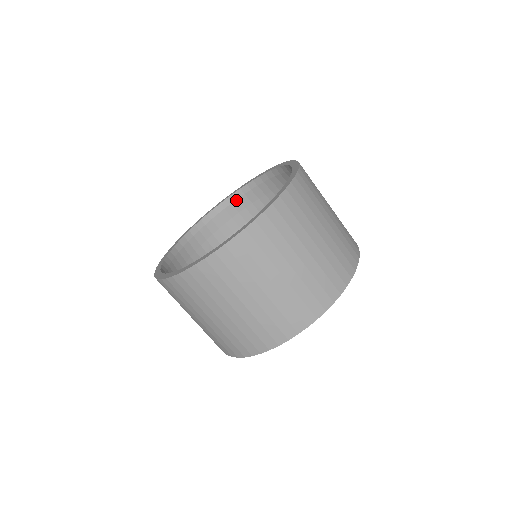
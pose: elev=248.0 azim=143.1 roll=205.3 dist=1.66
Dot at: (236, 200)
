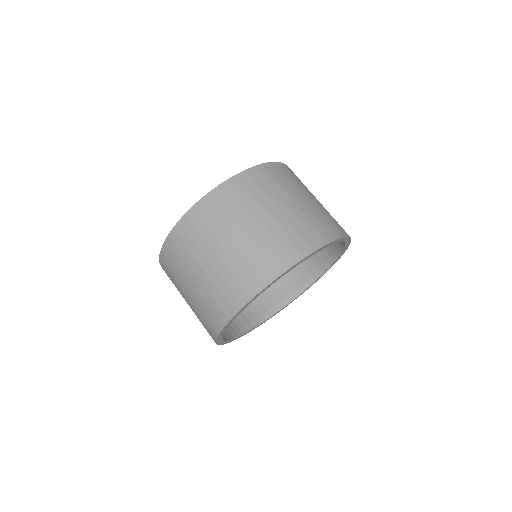
Dot at: occluded
